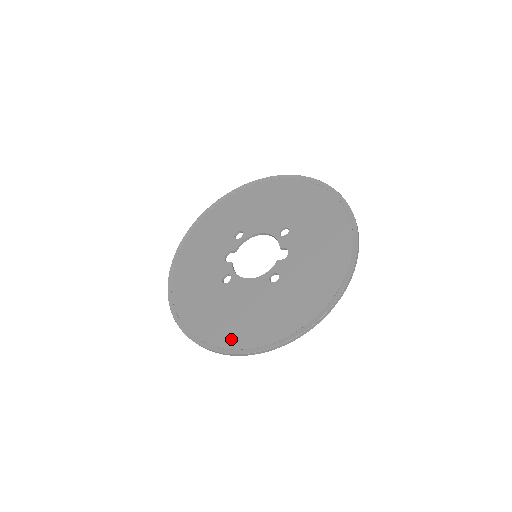
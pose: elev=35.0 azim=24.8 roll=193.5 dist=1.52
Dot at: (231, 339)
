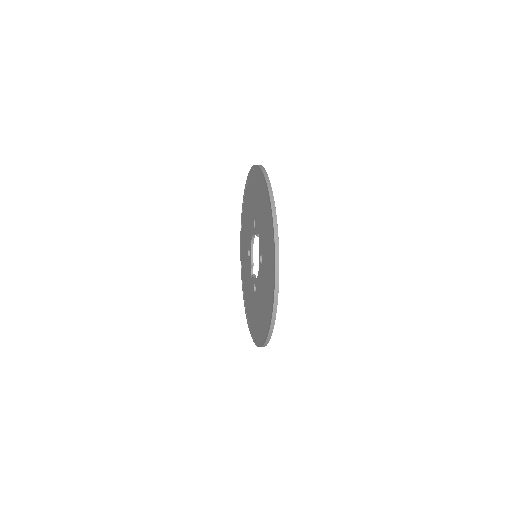
Dot at: (266, 325)
